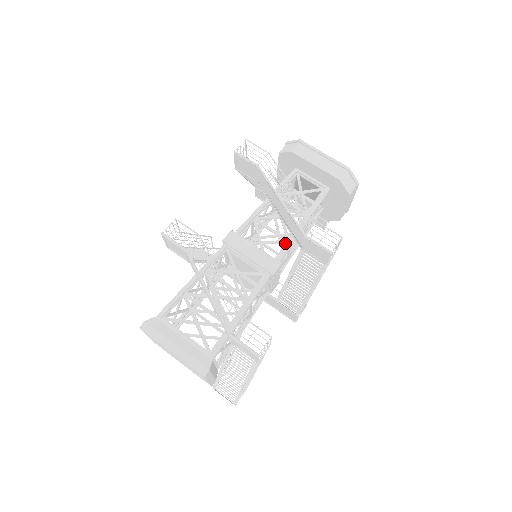
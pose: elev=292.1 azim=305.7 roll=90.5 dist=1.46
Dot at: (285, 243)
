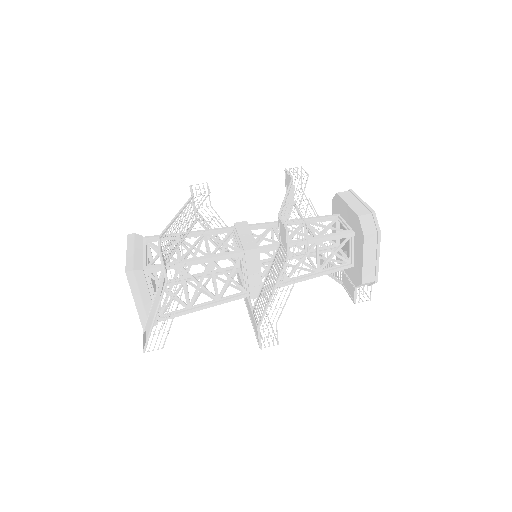
Dot at: (278, 244)
